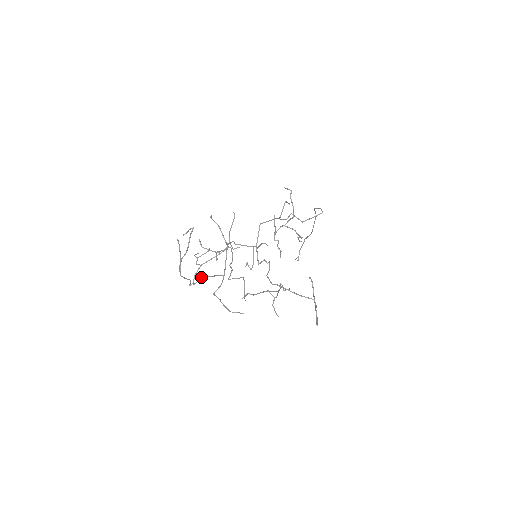
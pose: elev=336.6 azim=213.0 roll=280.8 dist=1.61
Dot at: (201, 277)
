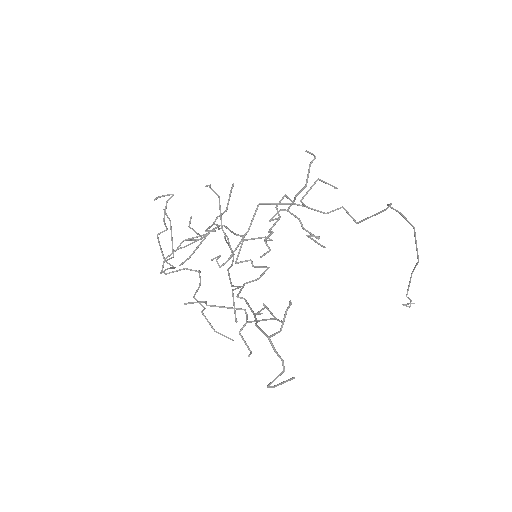
Dot at: occluded
